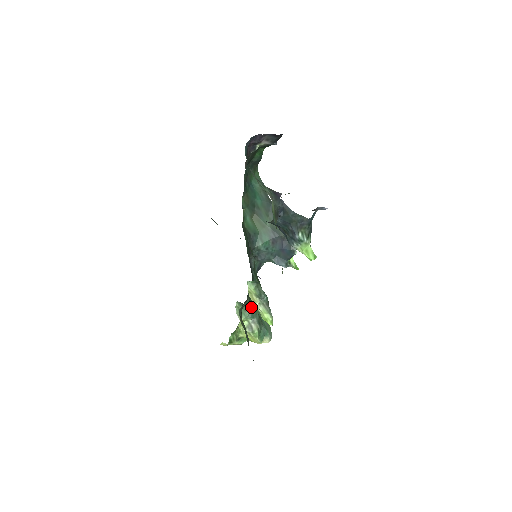
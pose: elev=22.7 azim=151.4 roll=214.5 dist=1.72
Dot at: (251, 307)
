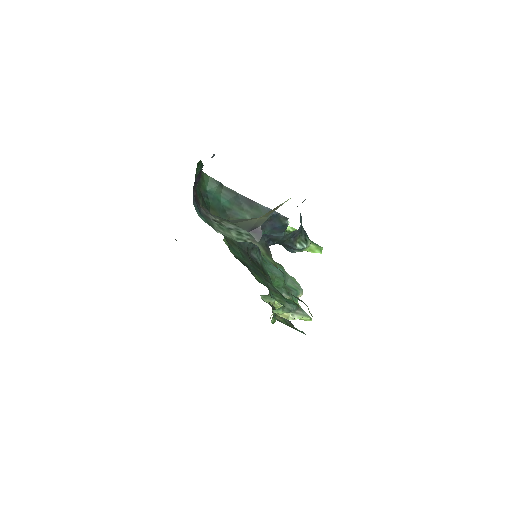
Dot at: occluded
